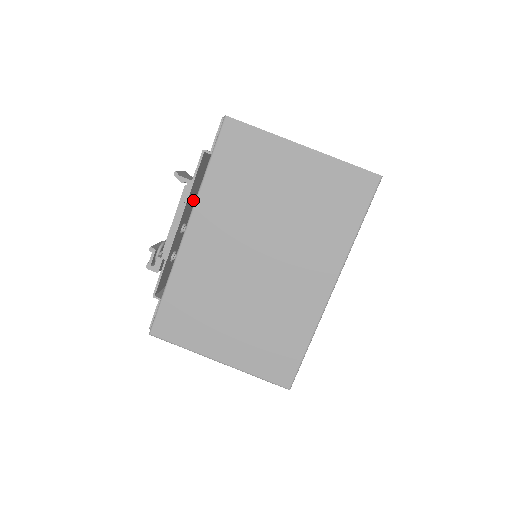
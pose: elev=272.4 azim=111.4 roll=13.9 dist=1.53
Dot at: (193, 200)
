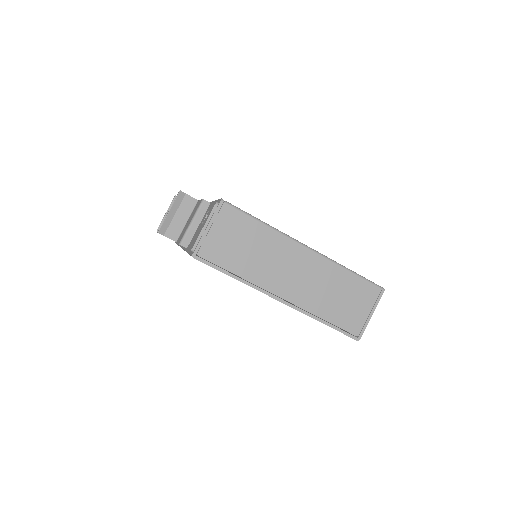
Dot at: occluded
